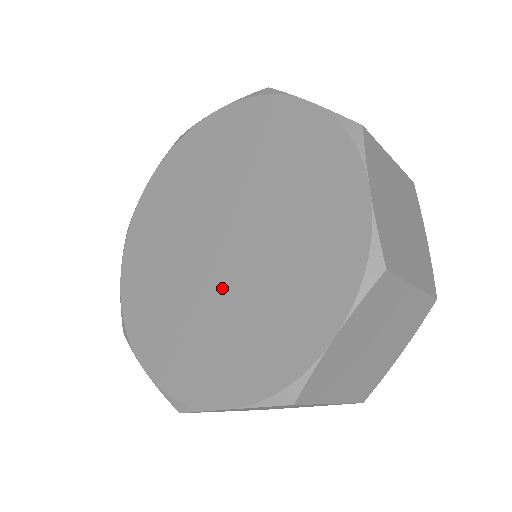
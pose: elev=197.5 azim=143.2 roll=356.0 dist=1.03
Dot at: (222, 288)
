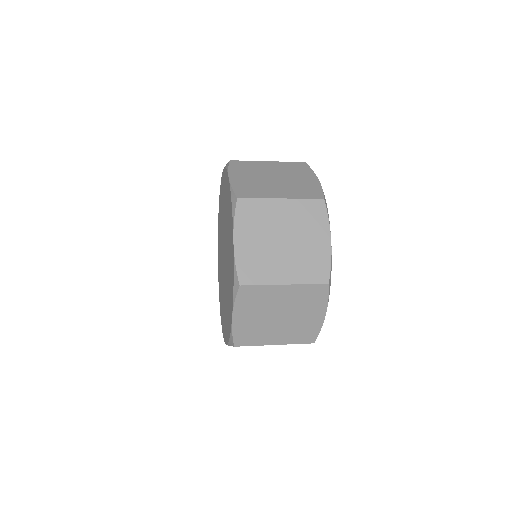
Dot at: (226, 273)
